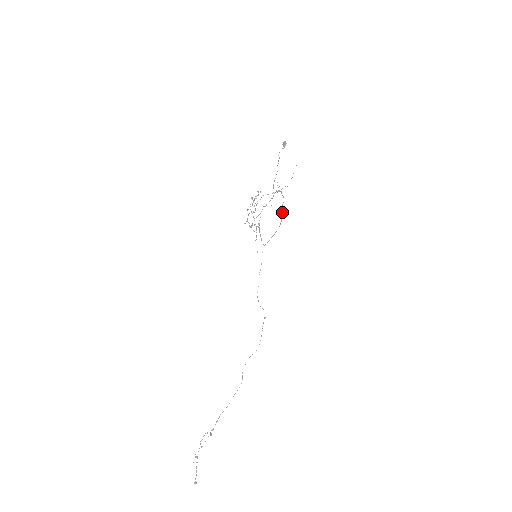
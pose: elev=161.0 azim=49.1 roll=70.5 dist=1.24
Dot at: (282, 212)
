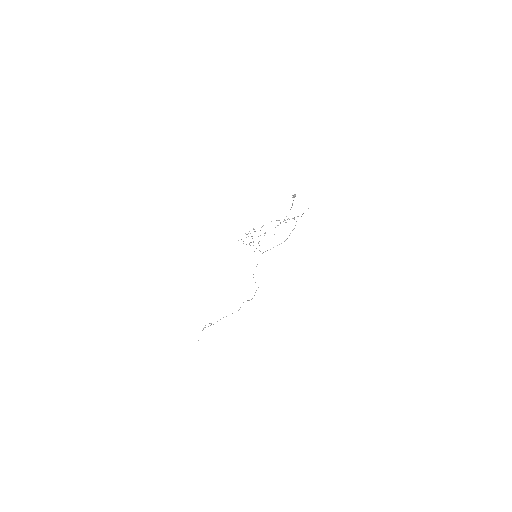
Dot at: occluded
